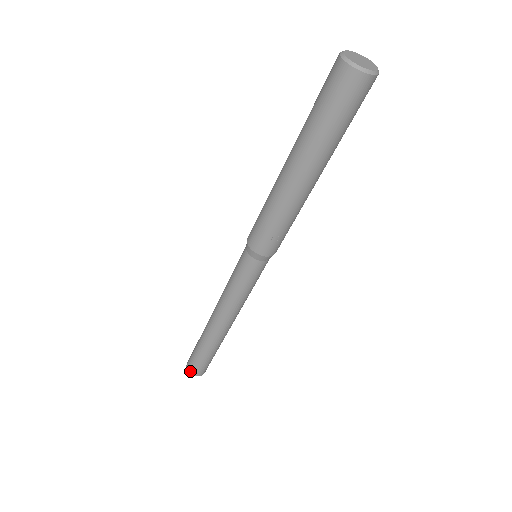
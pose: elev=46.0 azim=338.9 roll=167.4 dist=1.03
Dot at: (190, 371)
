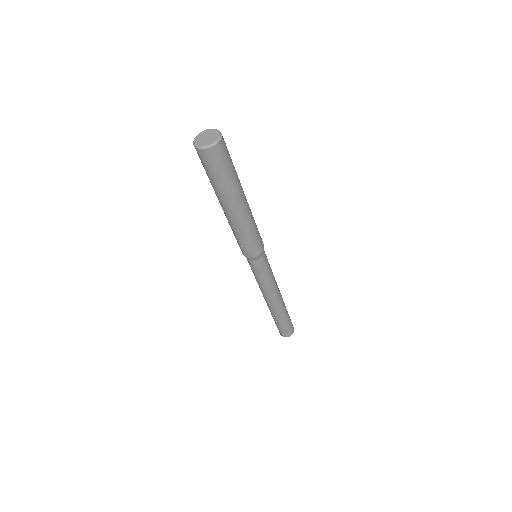
Dot at: (279, 332)
